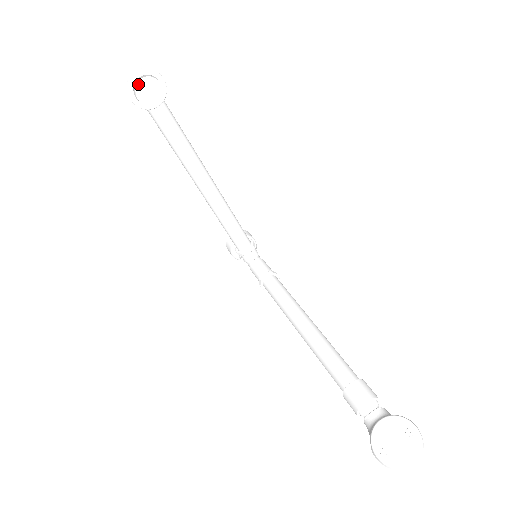
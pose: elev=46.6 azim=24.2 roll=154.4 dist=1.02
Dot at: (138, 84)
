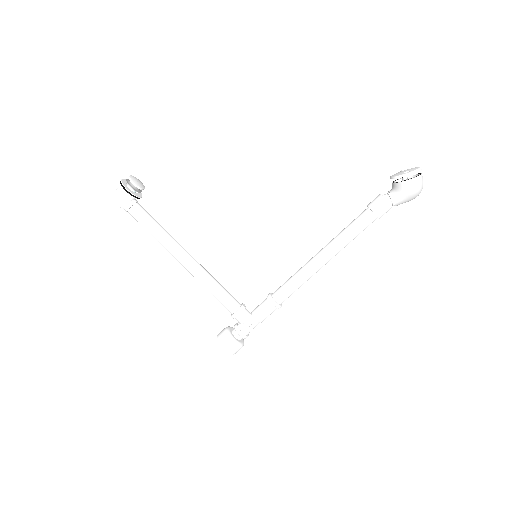
Dot at: (130, 177)
